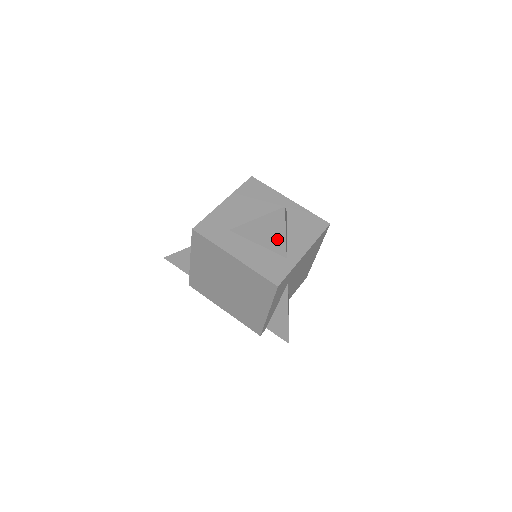
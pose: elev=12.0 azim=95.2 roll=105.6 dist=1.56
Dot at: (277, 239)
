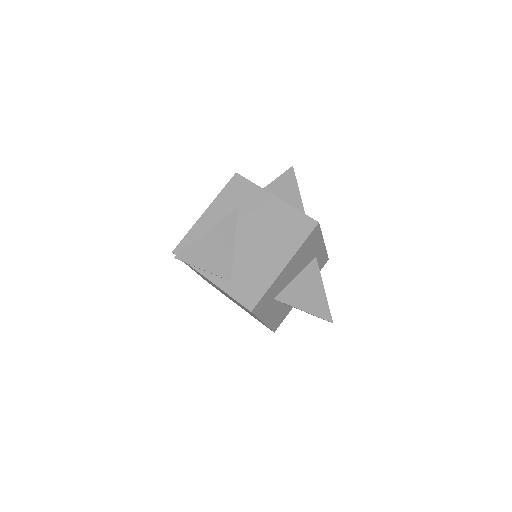
Dot at: occluded
